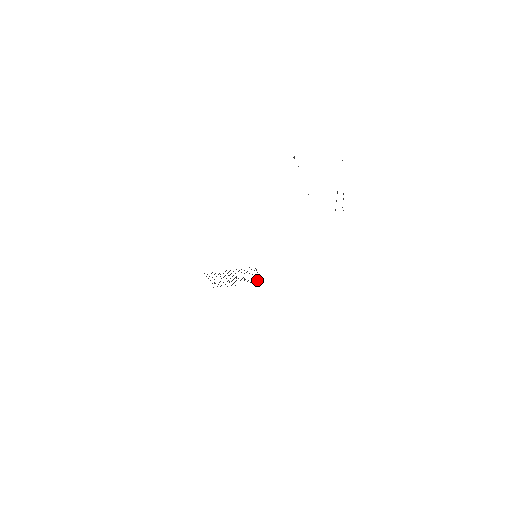
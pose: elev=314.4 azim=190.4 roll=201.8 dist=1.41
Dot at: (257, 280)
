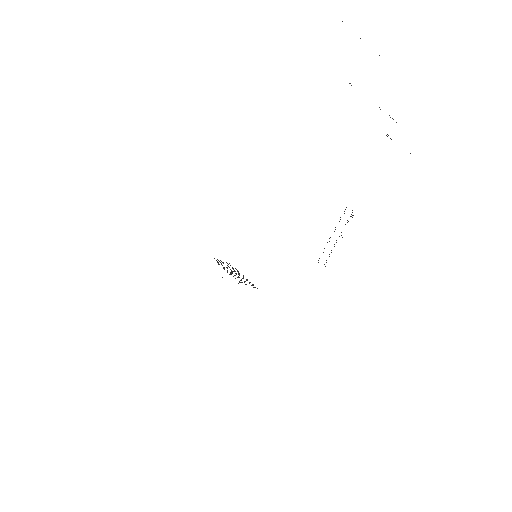
Dot at: (253, 285)
